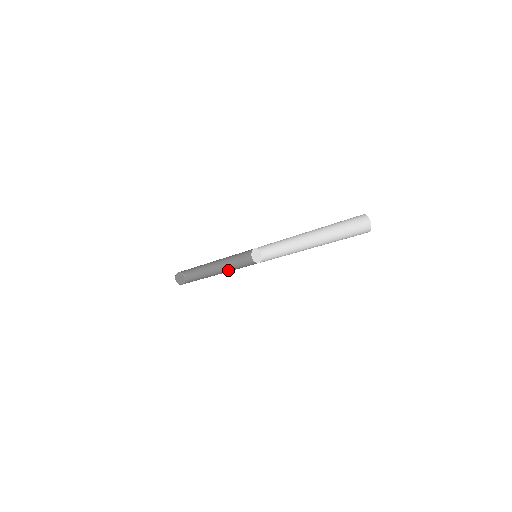
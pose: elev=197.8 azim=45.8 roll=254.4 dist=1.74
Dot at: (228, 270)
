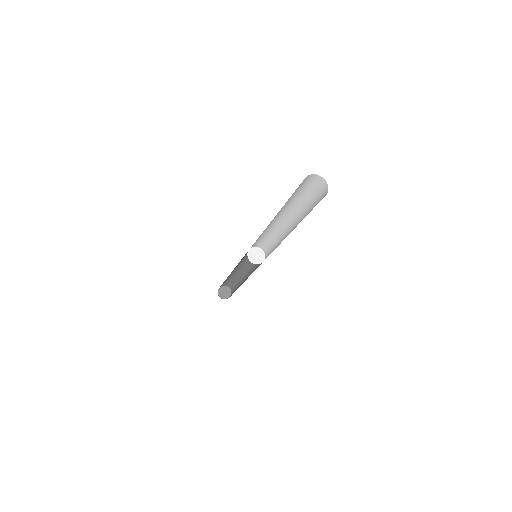
Dot at: (249, 271)
